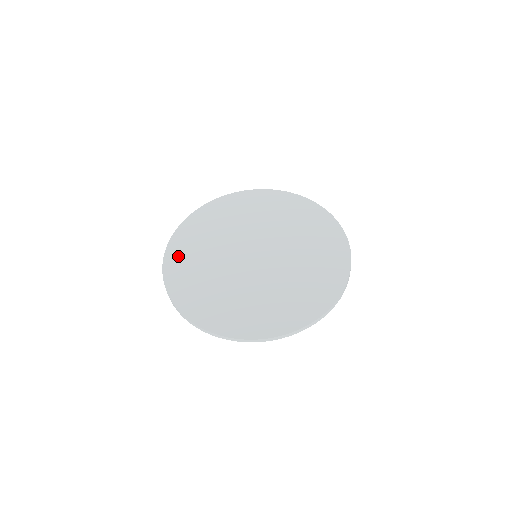
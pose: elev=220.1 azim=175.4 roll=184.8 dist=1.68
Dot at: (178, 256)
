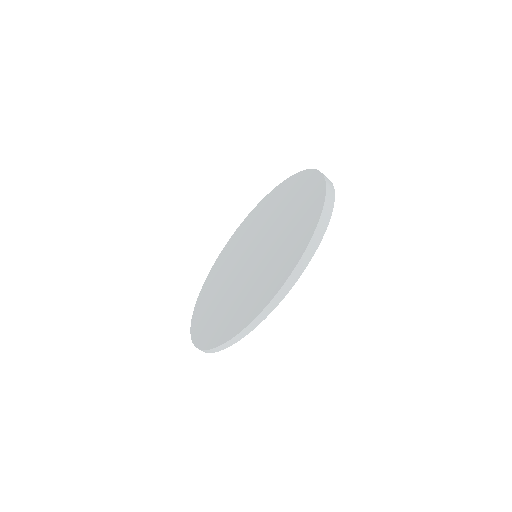
Dot at: (217, 266)
